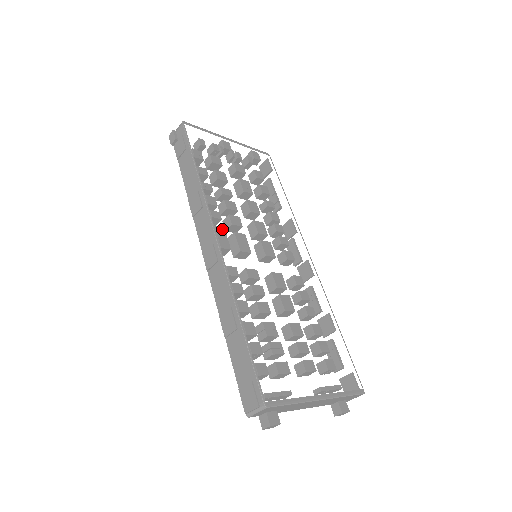
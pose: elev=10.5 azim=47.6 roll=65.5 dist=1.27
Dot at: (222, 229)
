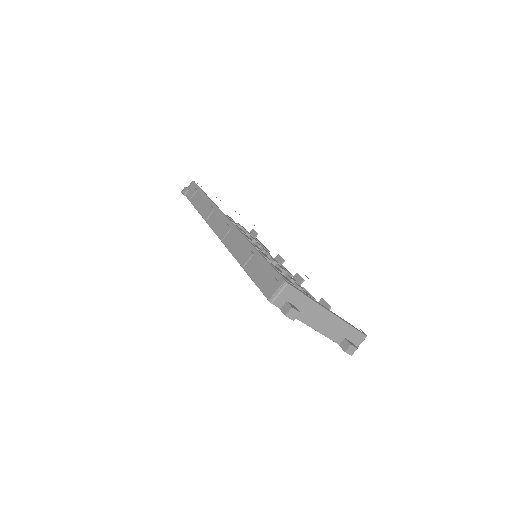
Dot at: occluded
